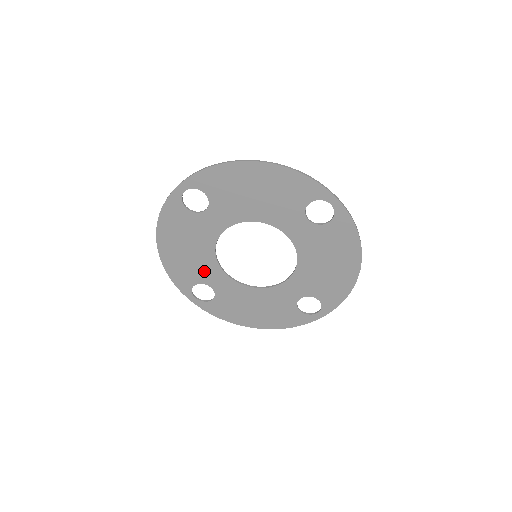
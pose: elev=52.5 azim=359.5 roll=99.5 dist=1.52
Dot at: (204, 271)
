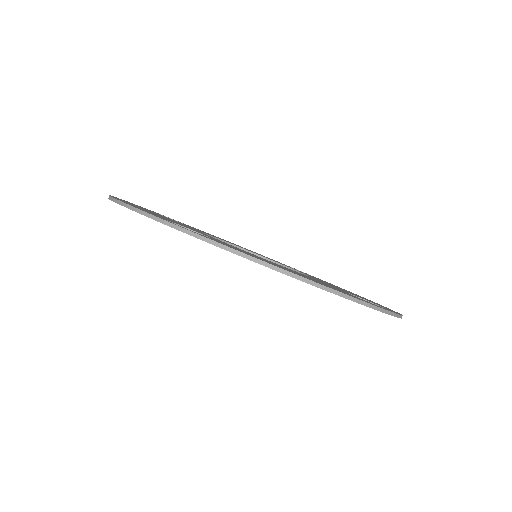
Dot at: occluded
